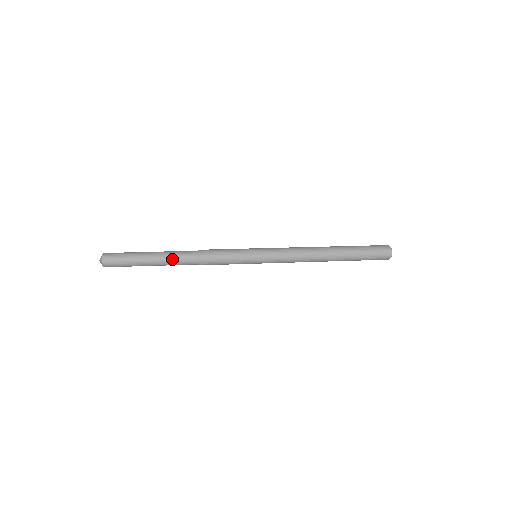
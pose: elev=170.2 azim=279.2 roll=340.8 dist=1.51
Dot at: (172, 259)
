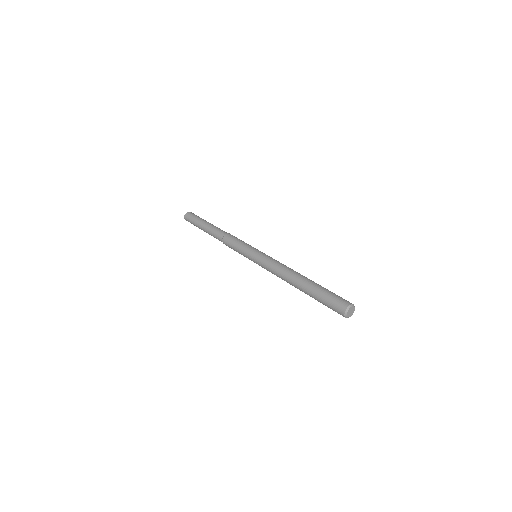
Dot at: (211, 232)
